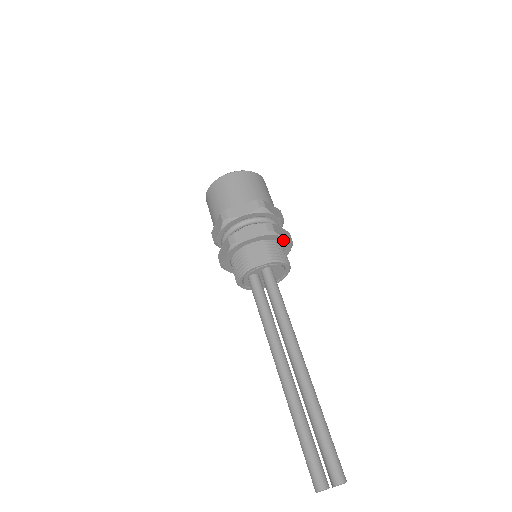
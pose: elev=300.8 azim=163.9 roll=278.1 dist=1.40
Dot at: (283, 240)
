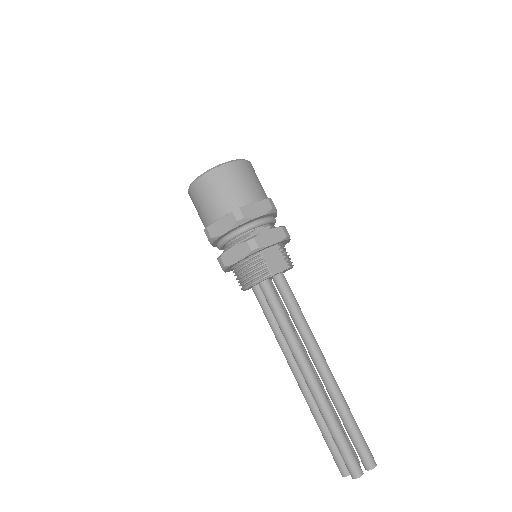
Dot at: (287, 242)
